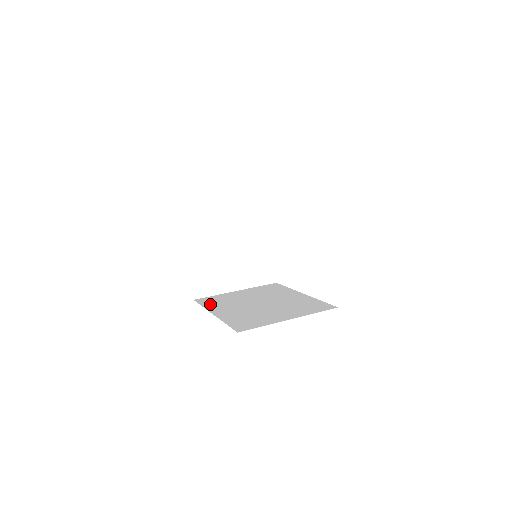
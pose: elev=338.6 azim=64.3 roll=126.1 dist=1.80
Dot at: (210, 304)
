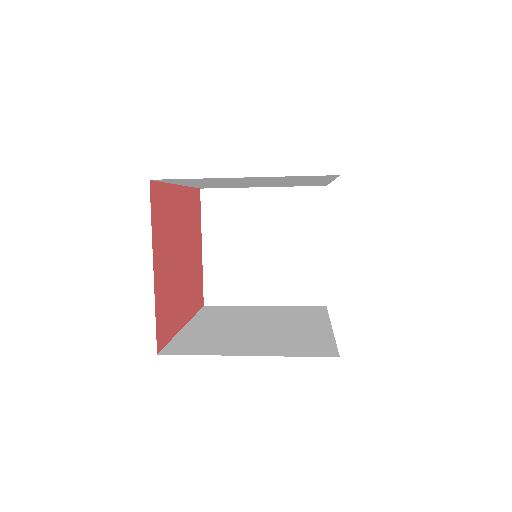
Dot at: (207, 314)
